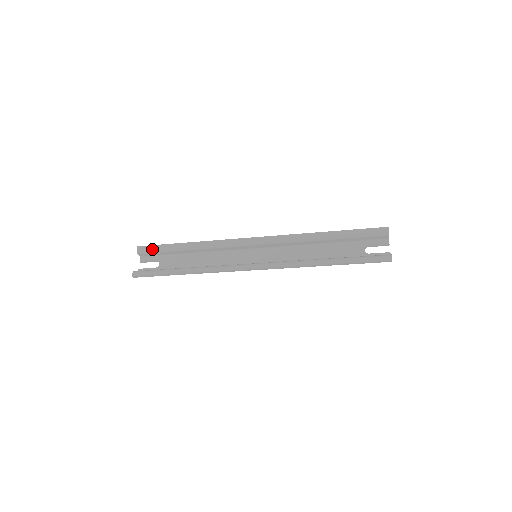
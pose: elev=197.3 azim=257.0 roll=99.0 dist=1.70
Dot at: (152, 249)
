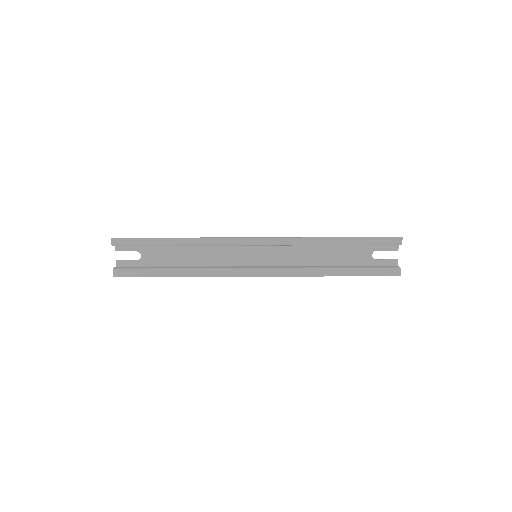
Dot at: (131, 243)
